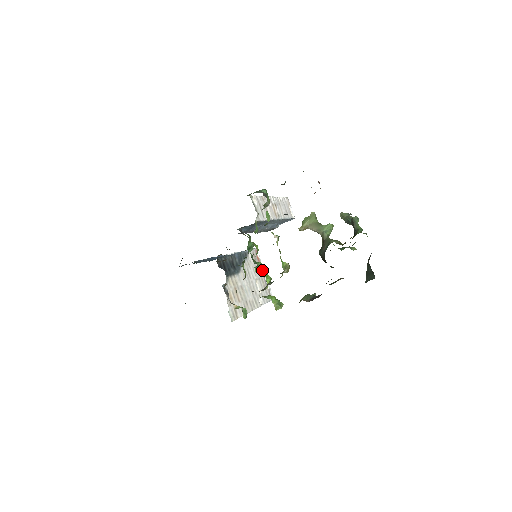
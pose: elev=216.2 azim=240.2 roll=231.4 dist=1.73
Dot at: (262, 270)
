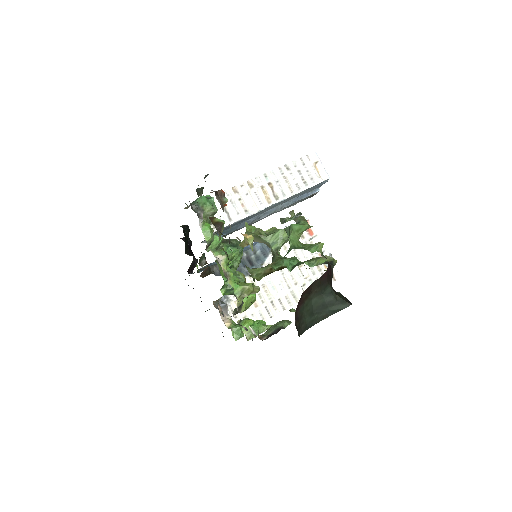
Dot at: (228, 292)
